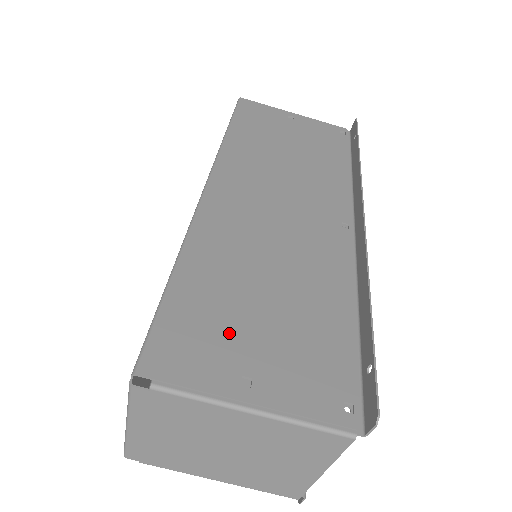
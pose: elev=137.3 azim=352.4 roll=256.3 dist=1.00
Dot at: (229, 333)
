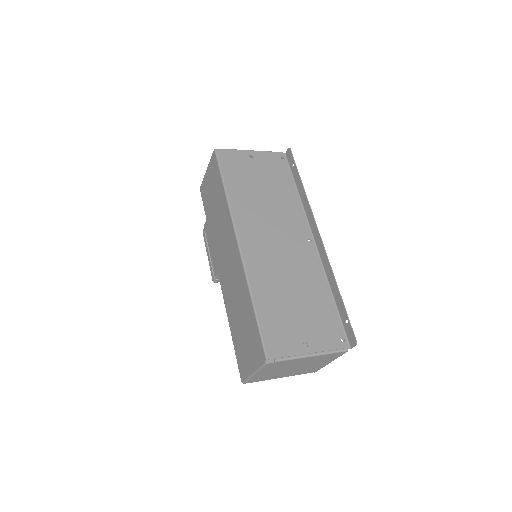
Dot at: (290, 326)
